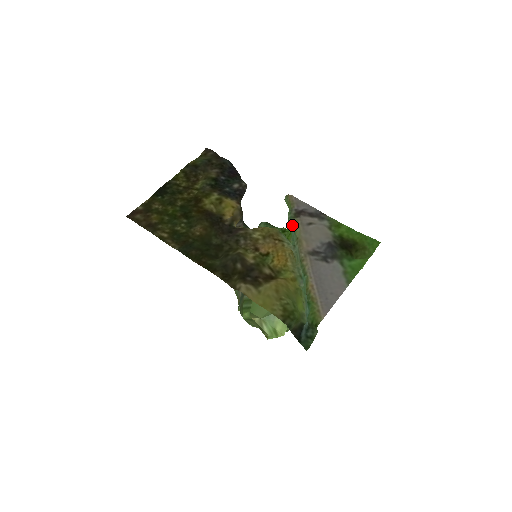
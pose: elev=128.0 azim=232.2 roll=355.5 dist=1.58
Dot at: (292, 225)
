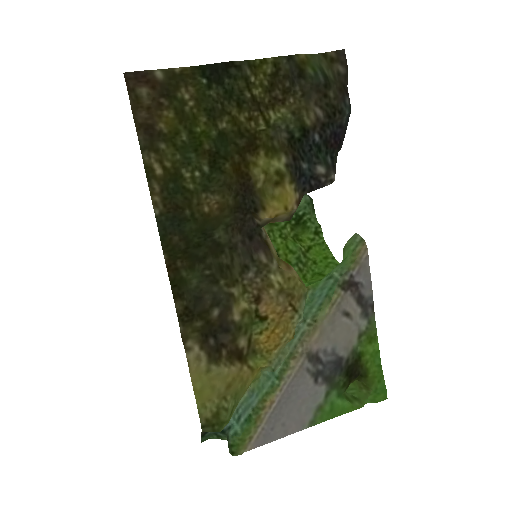
Dot at: (328, 294)
